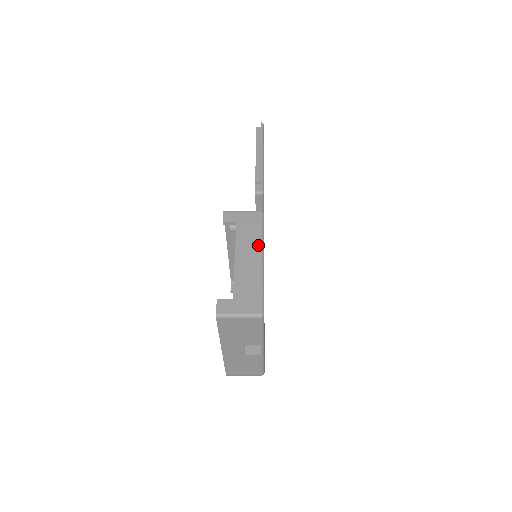
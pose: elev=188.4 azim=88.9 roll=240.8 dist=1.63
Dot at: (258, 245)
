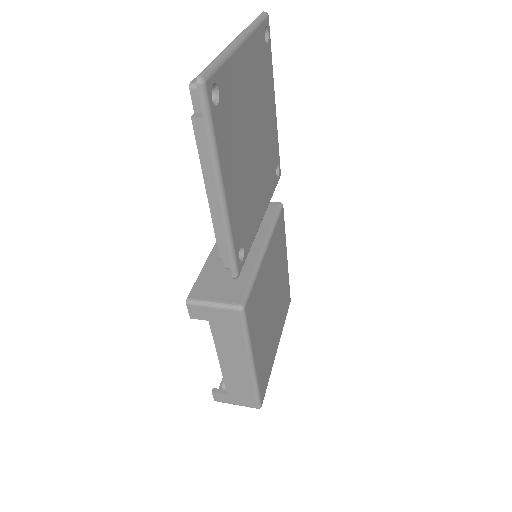
Dot at: (243, 352)
